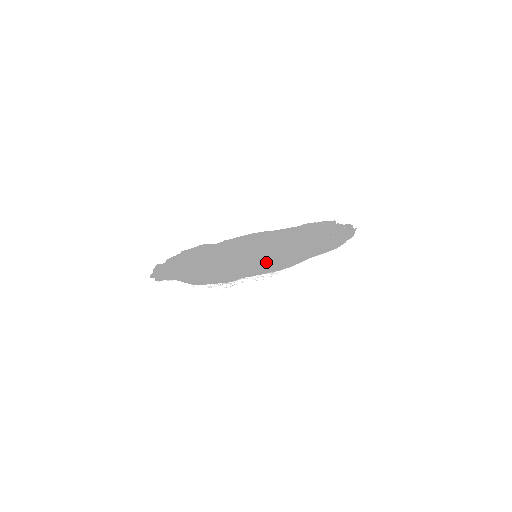
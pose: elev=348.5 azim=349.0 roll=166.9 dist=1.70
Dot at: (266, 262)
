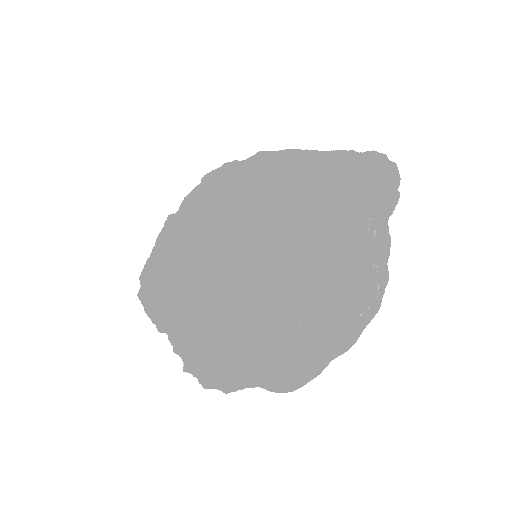
Dot at: (236, 319)
